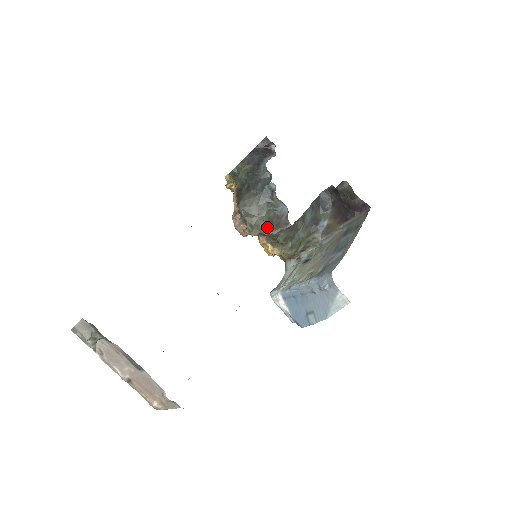
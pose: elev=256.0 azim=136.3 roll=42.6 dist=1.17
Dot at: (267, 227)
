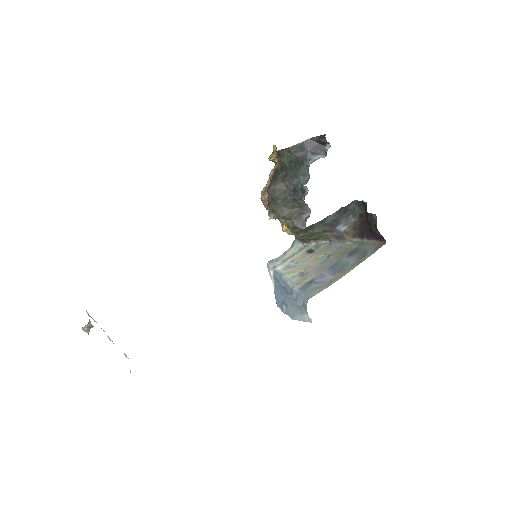
Dot at: (285, 219)
